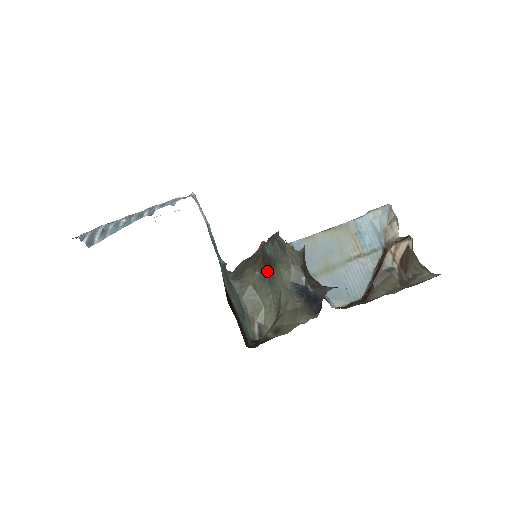
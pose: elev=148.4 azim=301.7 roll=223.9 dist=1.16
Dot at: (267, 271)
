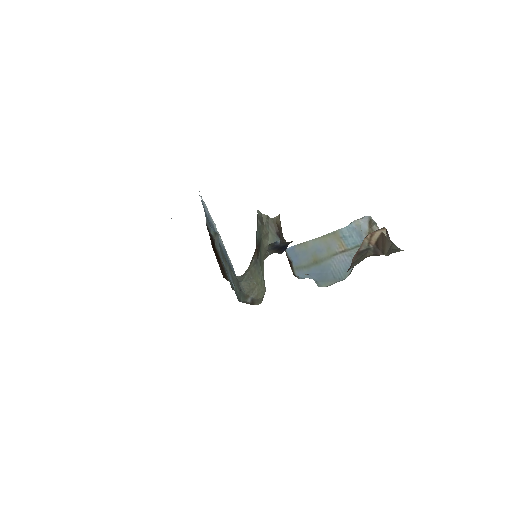
Dot at: (258, 253)
